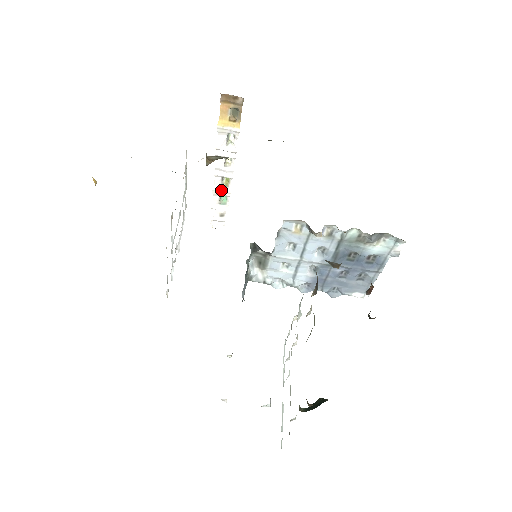
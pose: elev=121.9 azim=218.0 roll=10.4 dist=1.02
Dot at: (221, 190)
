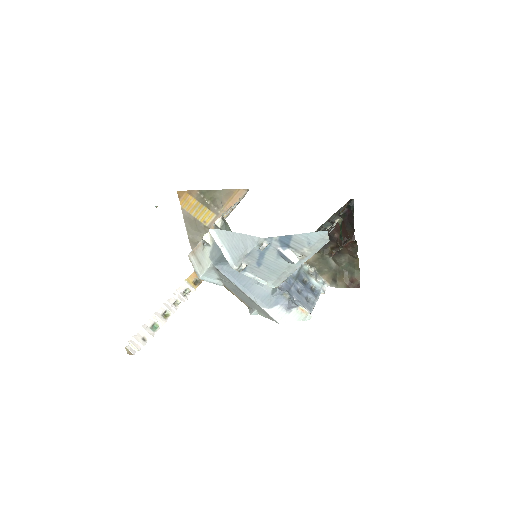
Dot at: (160, 317)
